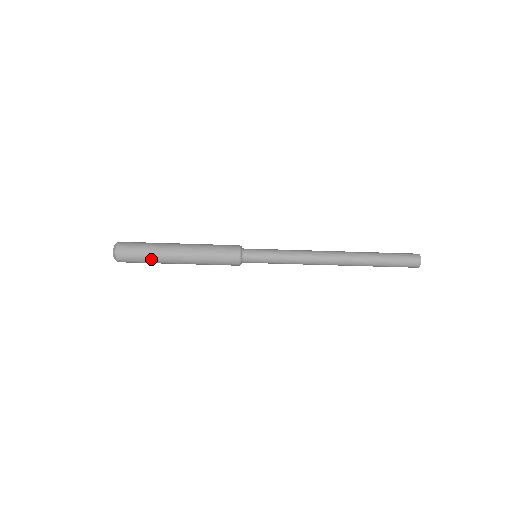
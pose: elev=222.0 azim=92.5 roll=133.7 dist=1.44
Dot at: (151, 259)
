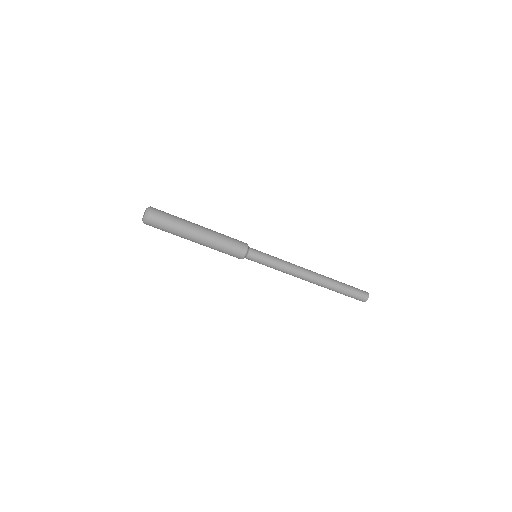
Dot at: (178, 223)
